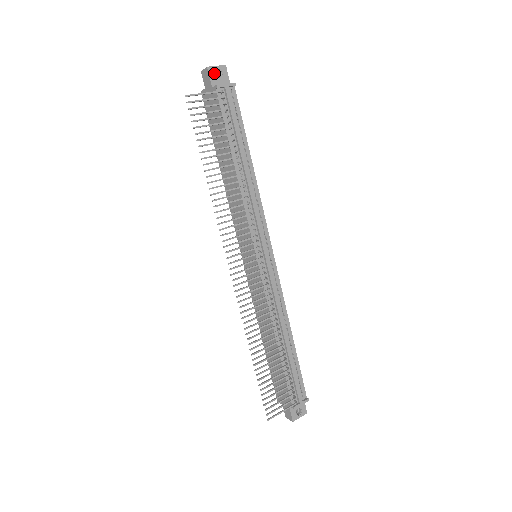
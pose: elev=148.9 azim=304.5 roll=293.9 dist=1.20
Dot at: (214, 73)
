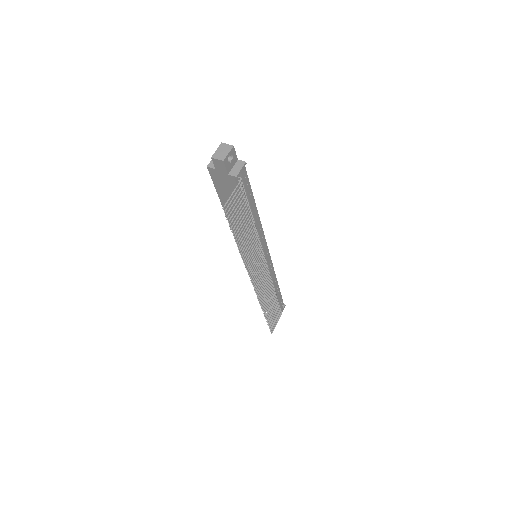
Dot at: (227, 161)
